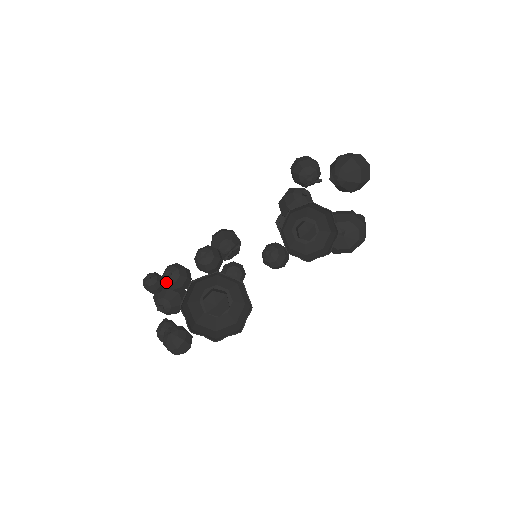
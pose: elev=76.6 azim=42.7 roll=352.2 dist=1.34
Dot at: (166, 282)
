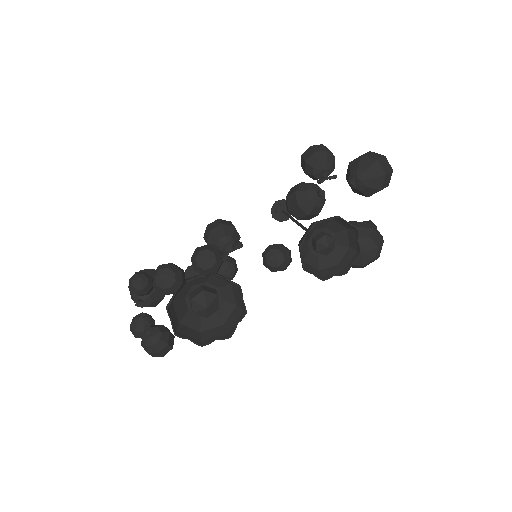
Dot at: (158, 286)
